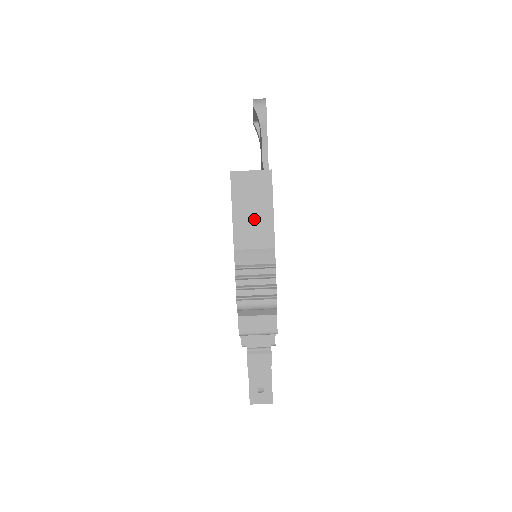
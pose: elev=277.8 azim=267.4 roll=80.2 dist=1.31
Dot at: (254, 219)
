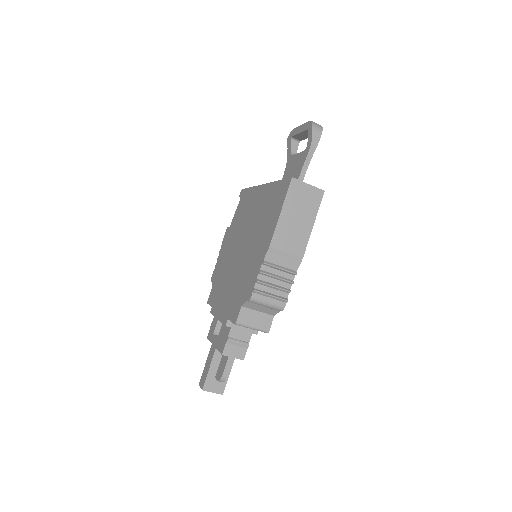
Dot at: (296, 226)
